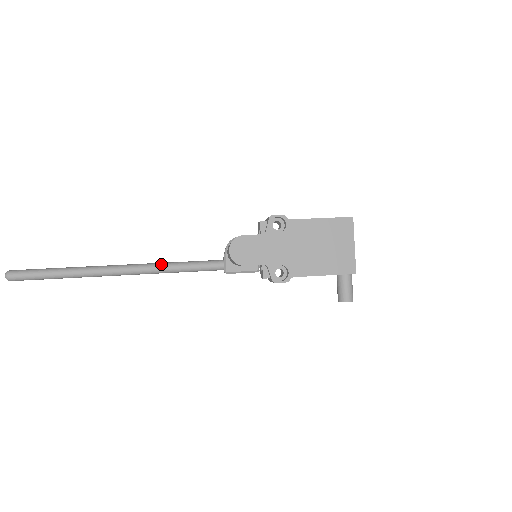
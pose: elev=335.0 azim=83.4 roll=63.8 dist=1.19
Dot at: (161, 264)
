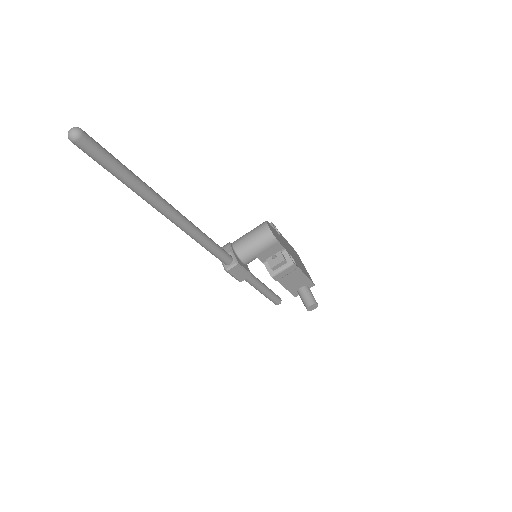
Dot at: (198, 228)
